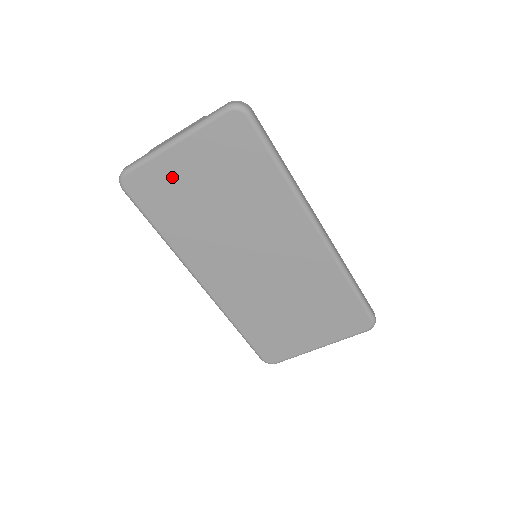
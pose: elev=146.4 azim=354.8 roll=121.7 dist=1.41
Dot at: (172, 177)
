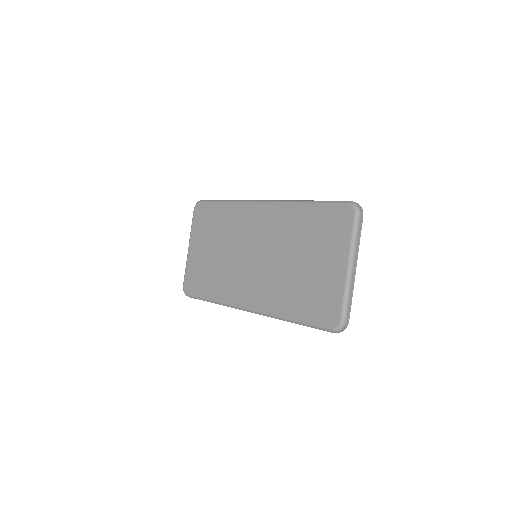
Dot at: (197, 263)
